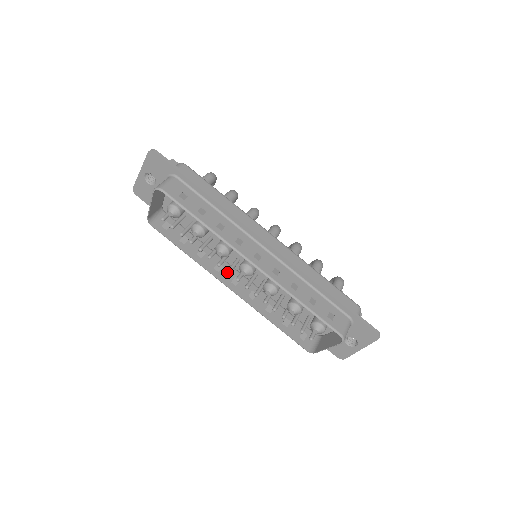
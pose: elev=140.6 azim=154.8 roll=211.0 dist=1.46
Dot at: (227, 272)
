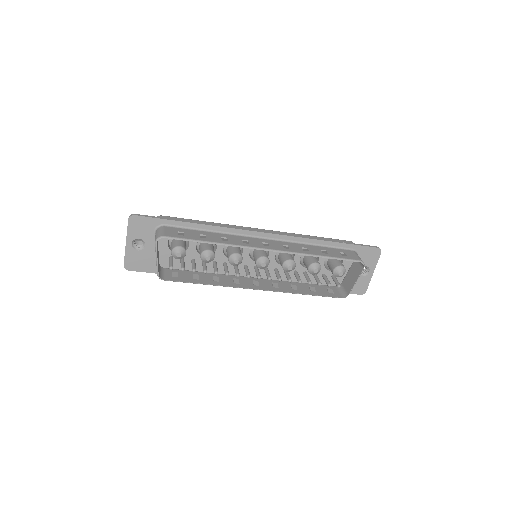
Dot at: (248, 276)
